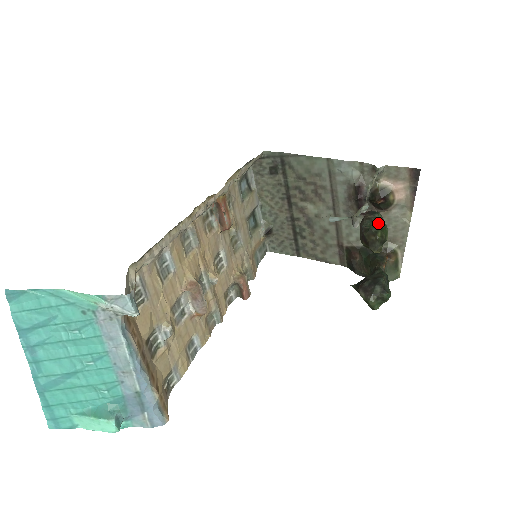
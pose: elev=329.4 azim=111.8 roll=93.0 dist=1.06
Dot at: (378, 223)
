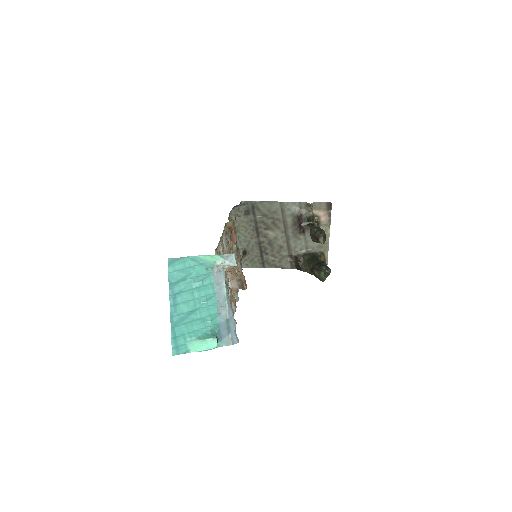
Dot at: (320, 229)
